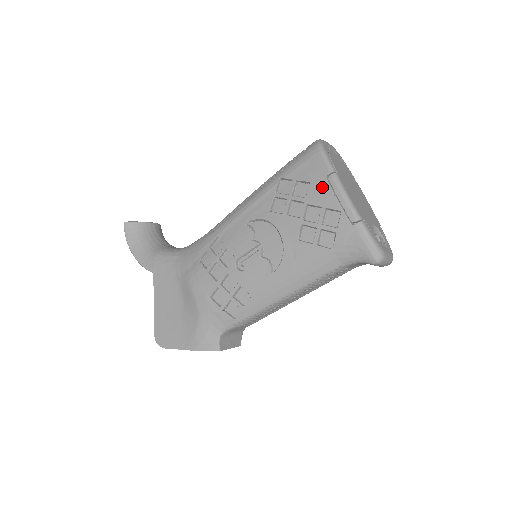
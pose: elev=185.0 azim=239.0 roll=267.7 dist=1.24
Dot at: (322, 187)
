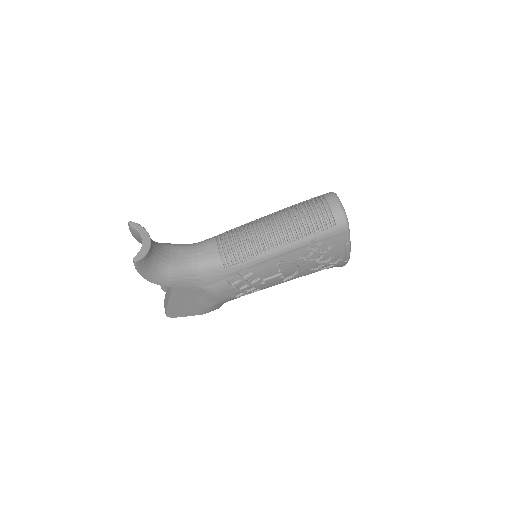
Dot at: (340, 249)
